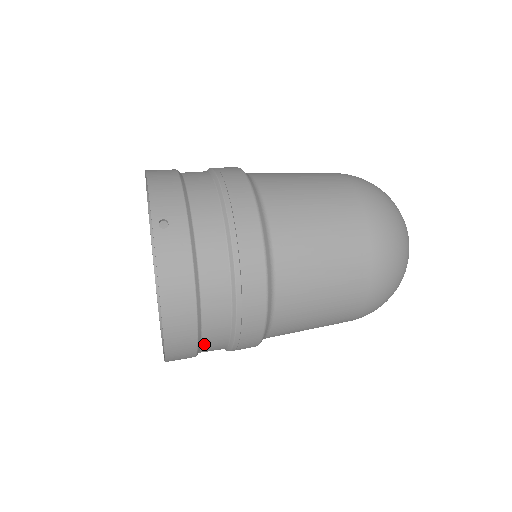
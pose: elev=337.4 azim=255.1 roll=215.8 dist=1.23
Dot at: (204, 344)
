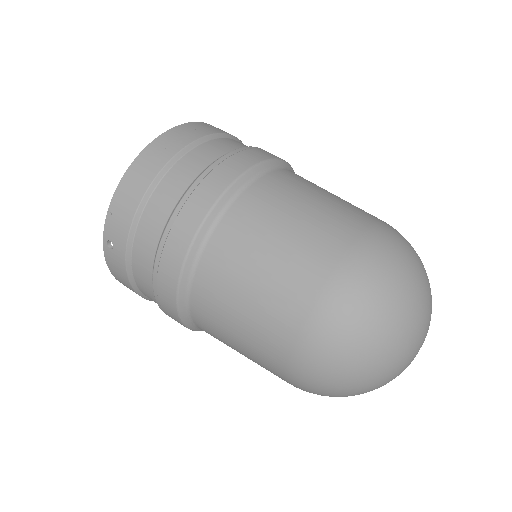
Dot at: occluded
